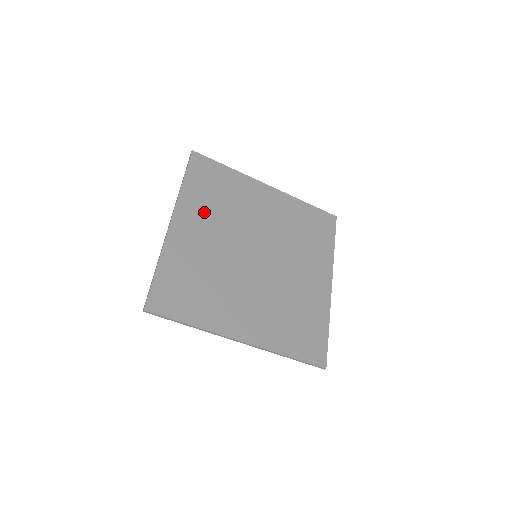
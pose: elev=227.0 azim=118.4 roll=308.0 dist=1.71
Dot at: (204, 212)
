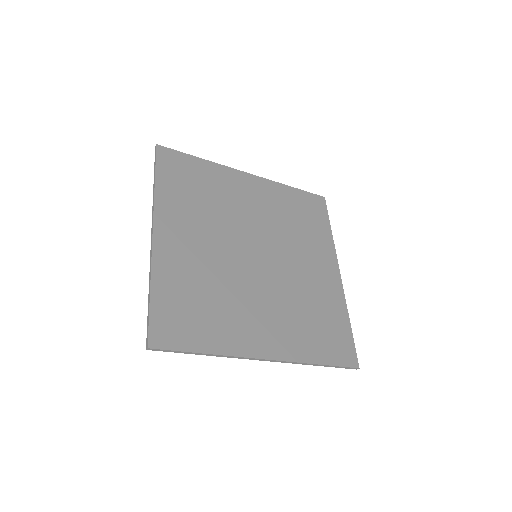
Dot at: (188, 215)
